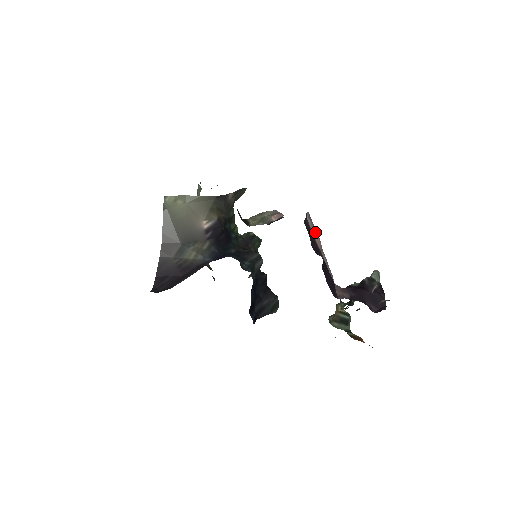
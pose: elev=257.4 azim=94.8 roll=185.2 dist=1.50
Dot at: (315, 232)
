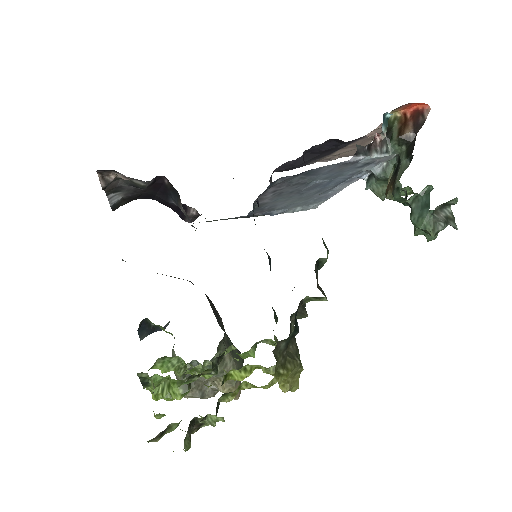
Dot at: occluded
